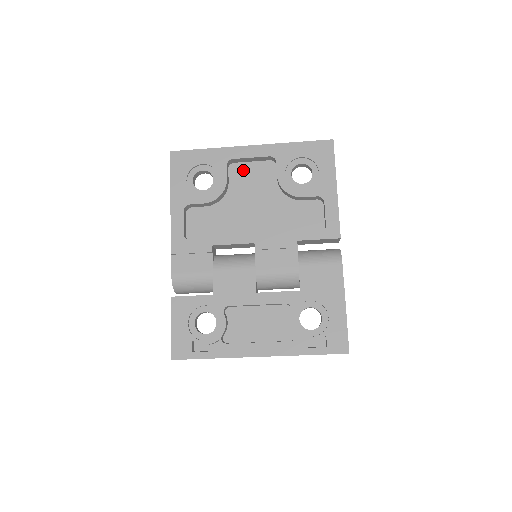
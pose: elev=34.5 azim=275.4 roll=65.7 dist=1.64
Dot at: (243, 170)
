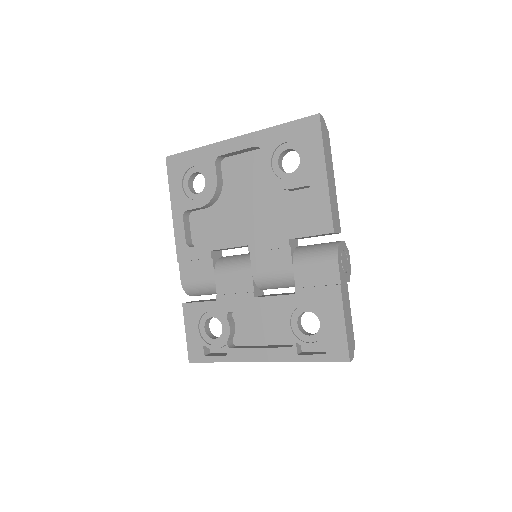
Dot at: (234, 164)
